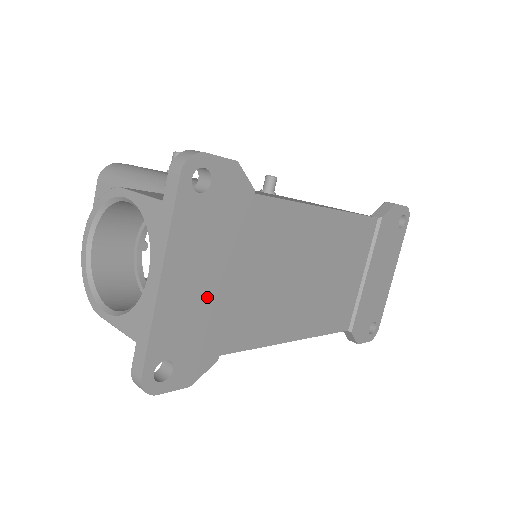
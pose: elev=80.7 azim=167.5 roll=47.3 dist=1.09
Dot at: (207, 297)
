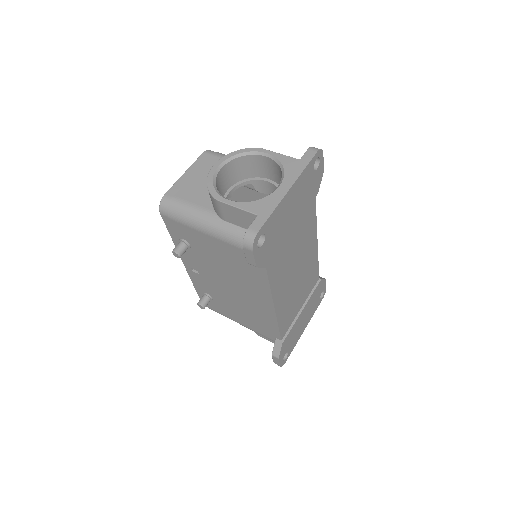
Dot at: (287, 223)
